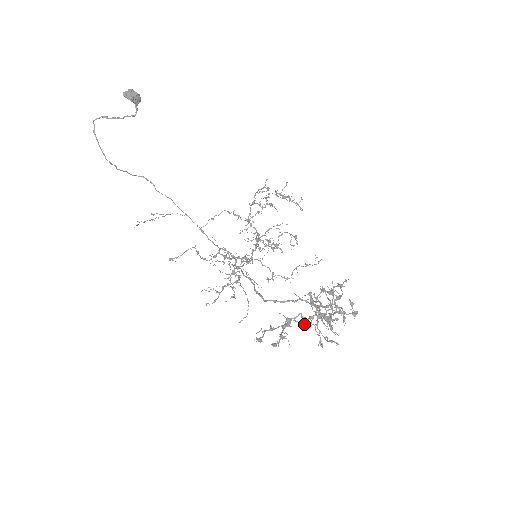
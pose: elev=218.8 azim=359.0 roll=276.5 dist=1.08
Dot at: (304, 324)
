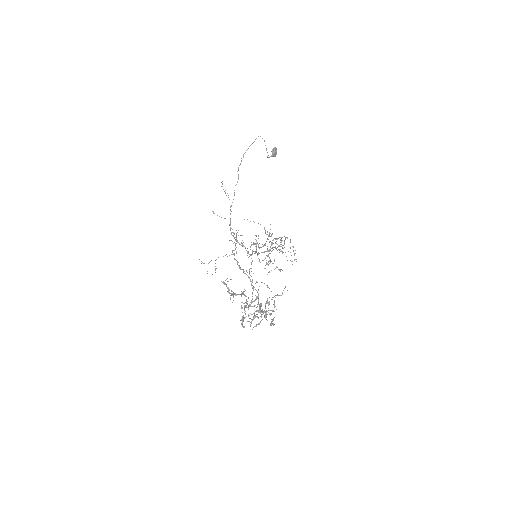
Dot at: occluded
